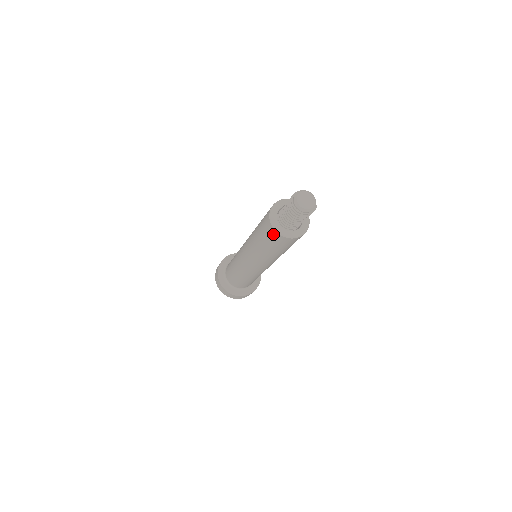
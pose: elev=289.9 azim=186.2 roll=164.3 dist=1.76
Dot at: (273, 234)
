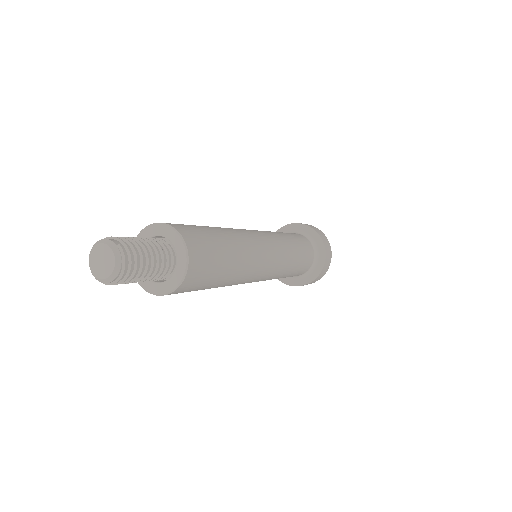
Dot at: occluded
